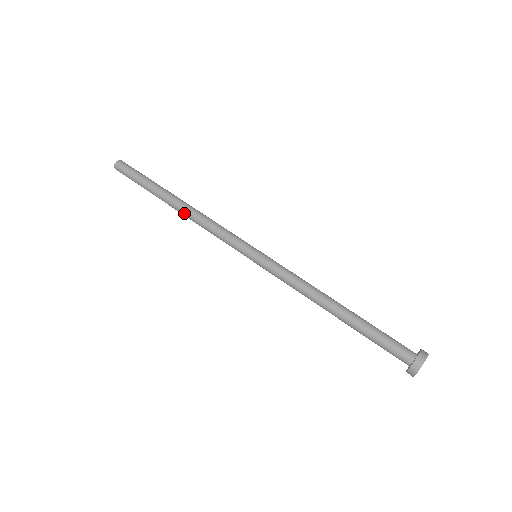
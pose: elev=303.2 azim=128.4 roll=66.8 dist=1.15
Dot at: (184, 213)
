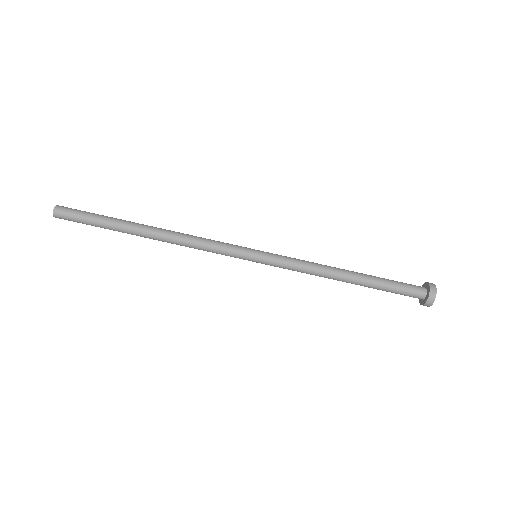
Dot at: (163, 241)
